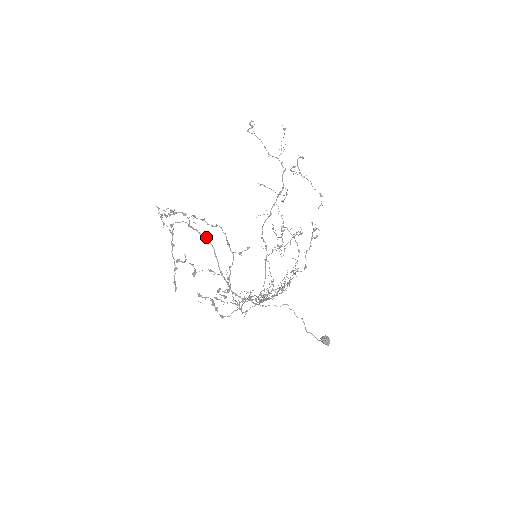
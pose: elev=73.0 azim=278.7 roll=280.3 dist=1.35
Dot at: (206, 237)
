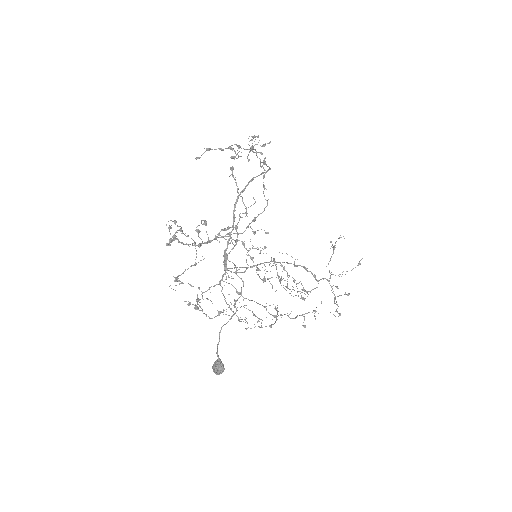
Dot at: (269, 167)
